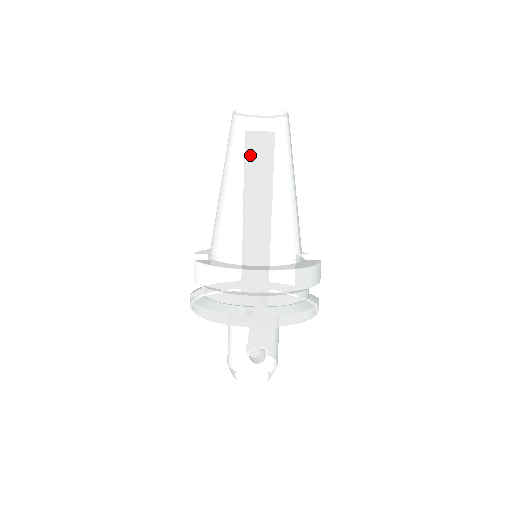
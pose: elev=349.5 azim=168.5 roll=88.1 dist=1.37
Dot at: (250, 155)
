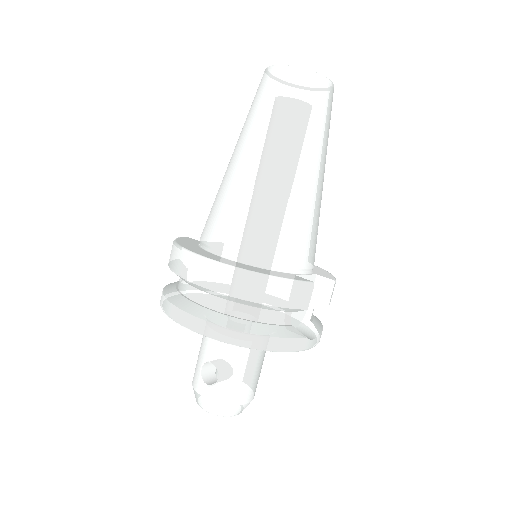
Dot at: (249, 121)
